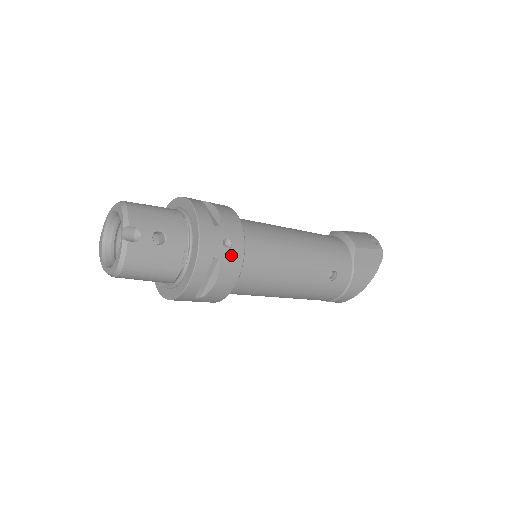
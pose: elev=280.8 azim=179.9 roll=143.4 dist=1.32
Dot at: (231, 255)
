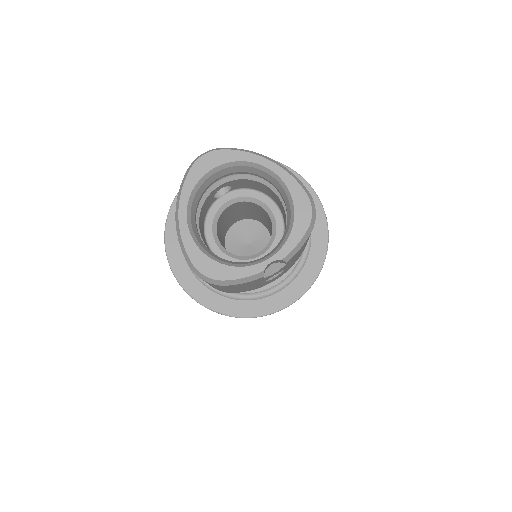
Dot at: occluded
